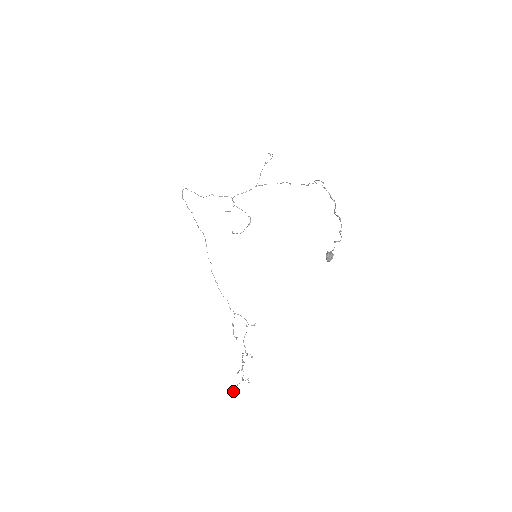
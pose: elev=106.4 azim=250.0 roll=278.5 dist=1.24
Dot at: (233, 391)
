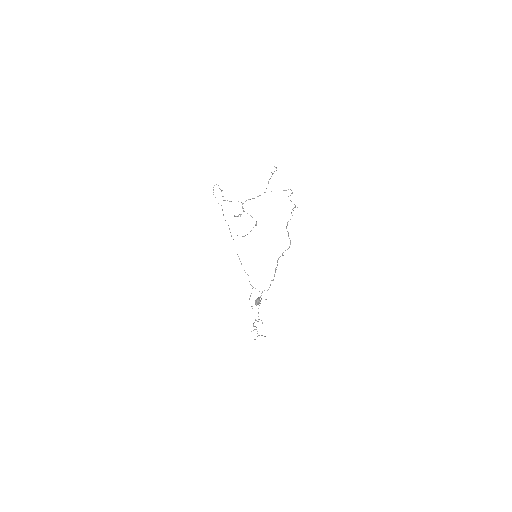
Dot at: occluded
